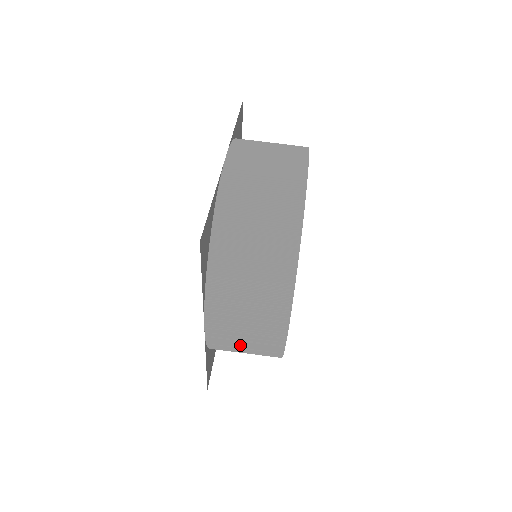
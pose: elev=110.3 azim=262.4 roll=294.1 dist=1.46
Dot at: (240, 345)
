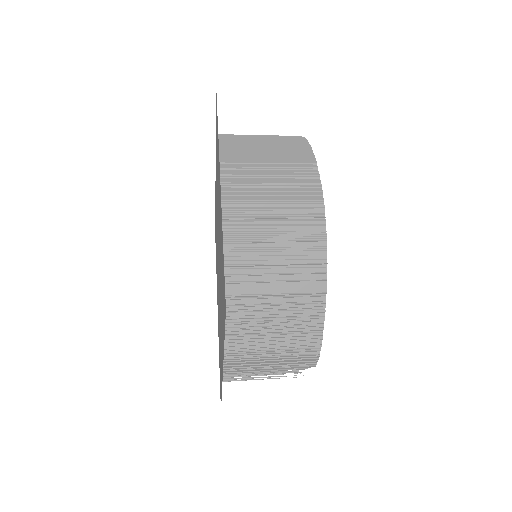
Dot at: (266, 197)
